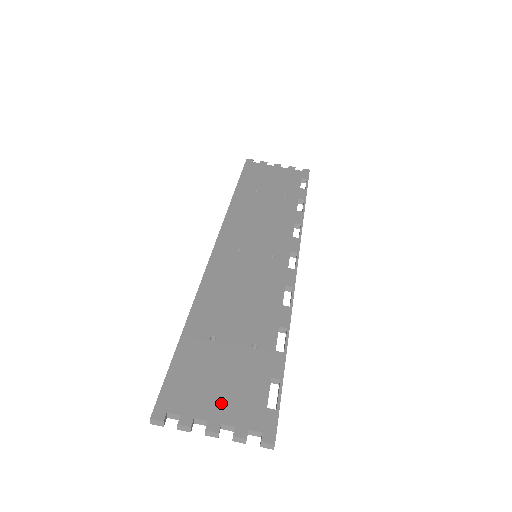
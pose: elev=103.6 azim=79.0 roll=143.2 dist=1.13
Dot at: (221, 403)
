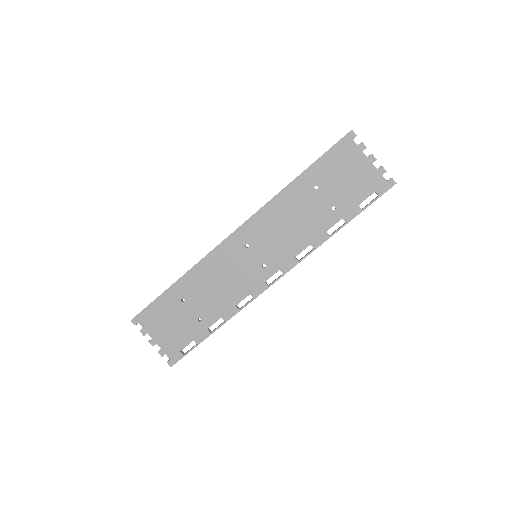
Dot at: (163, 335)
